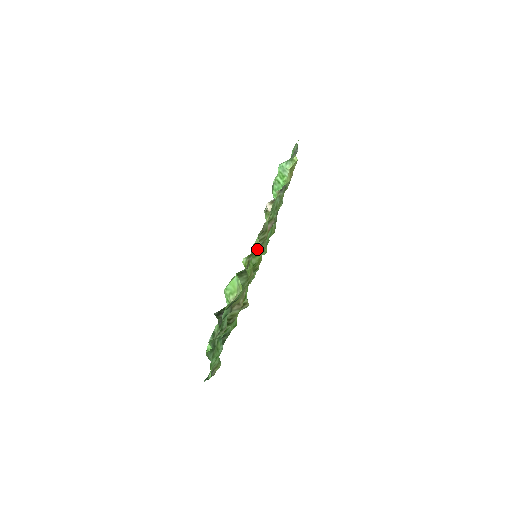
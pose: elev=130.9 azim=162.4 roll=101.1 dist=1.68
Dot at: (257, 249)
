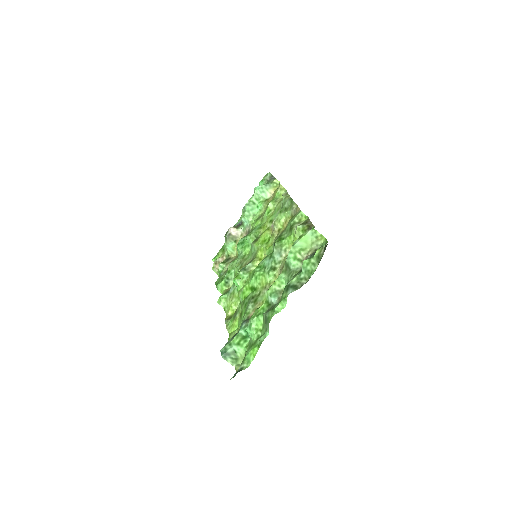
Dot at: (303, 222)
